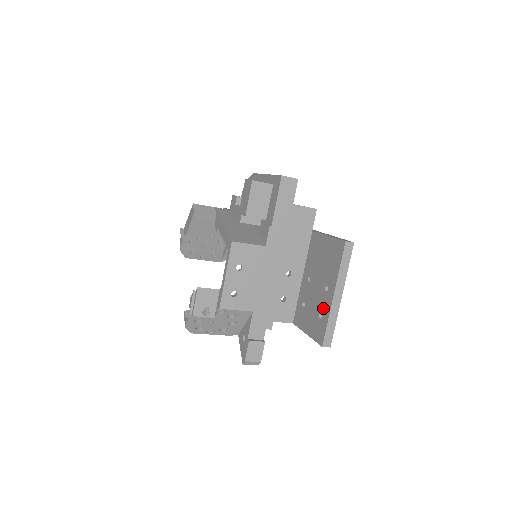
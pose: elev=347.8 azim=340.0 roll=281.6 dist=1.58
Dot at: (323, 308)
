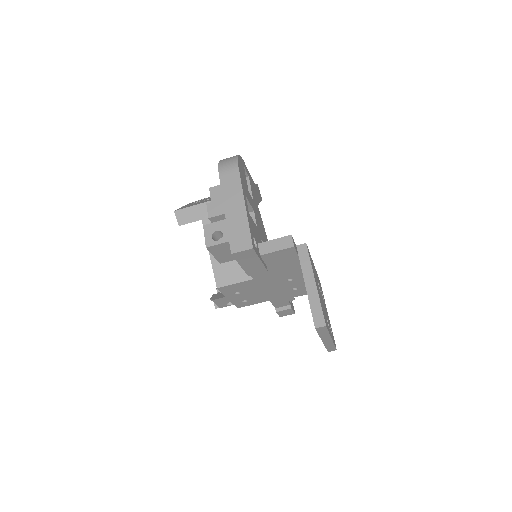
Dot at: occluded
